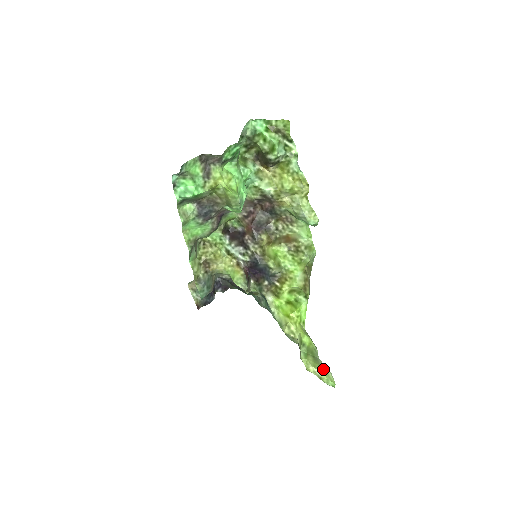
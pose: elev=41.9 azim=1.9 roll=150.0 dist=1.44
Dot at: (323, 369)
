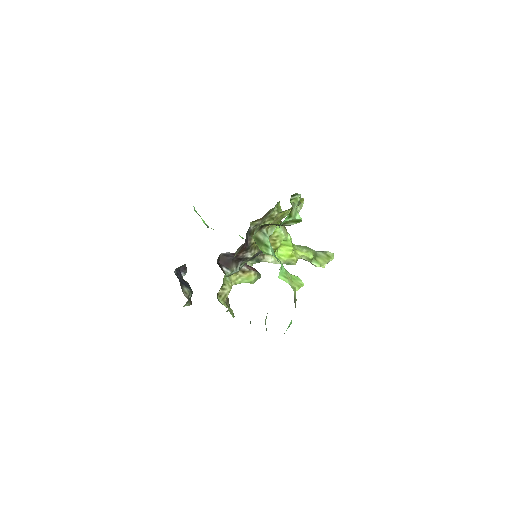
Dot at: (328, 257)
